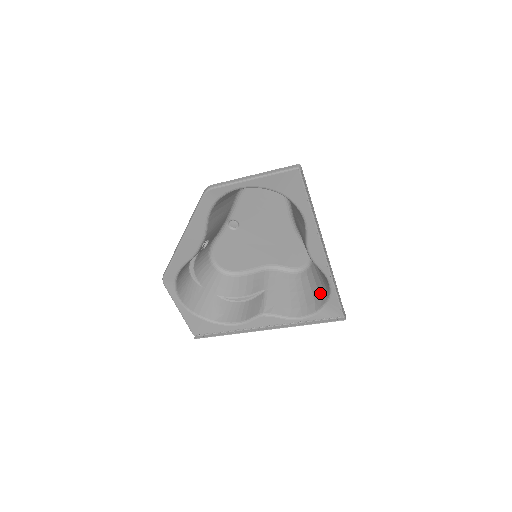
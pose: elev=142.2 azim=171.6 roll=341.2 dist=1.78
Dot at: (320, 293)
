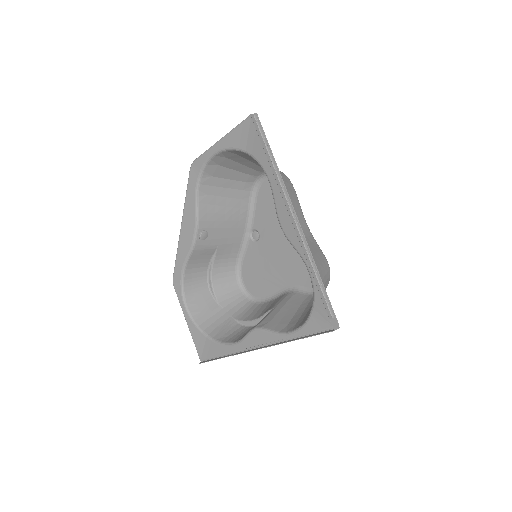
Dot at: occluded
